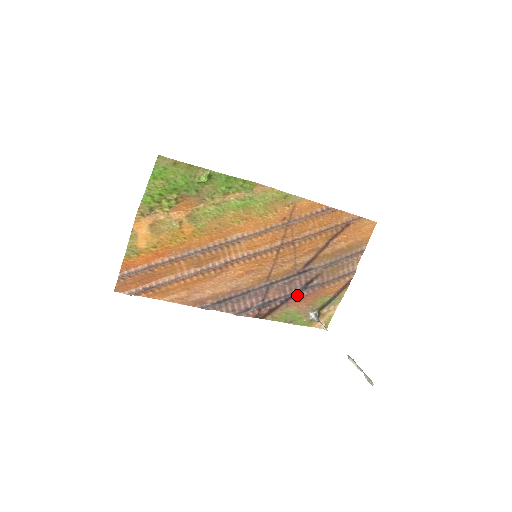
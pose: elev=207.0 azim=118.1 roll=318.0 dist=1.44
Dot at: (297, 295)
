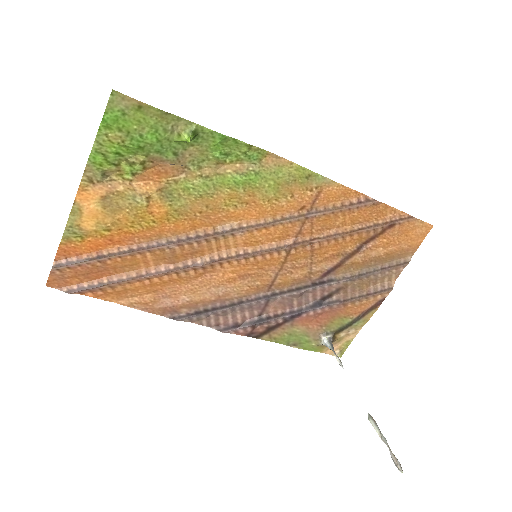
Dot at: (307, 312)
